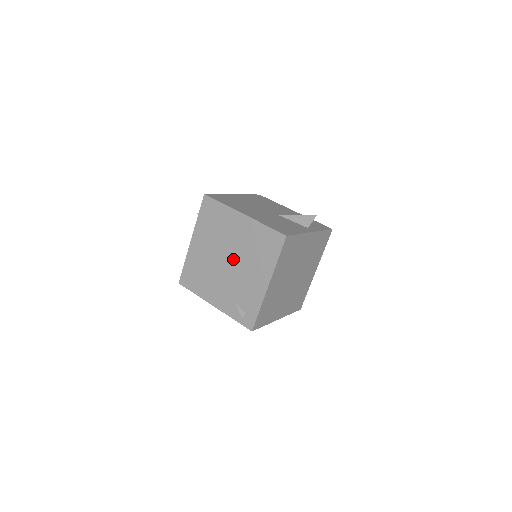
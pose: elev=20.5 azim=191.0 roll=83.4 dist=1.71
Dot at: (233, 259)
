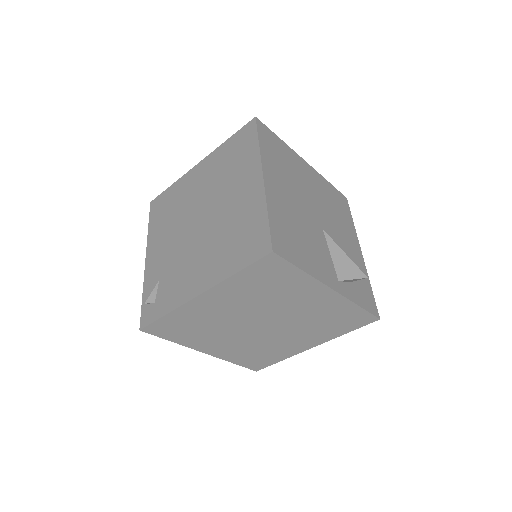
Dot at: (204, 224)
